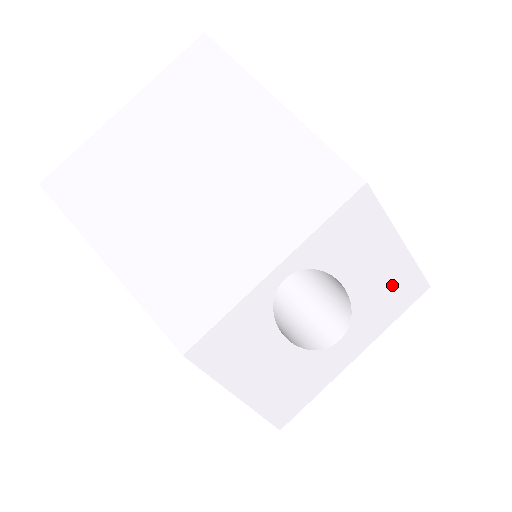
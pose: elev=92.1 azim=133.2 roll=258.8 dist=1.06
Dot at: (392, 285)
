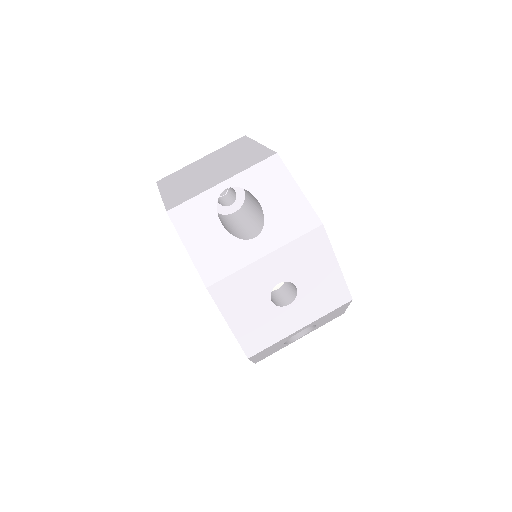
Dot at: (293, 214)
